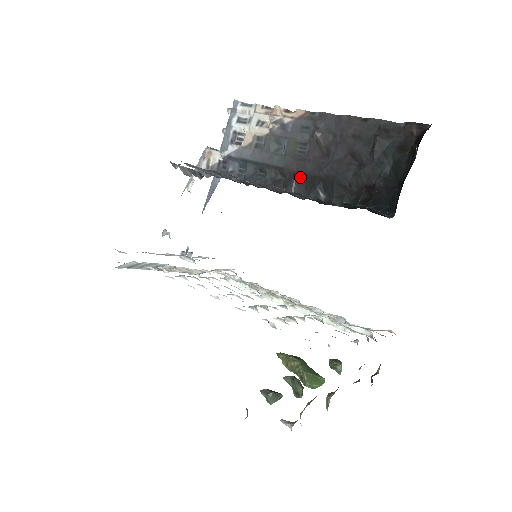
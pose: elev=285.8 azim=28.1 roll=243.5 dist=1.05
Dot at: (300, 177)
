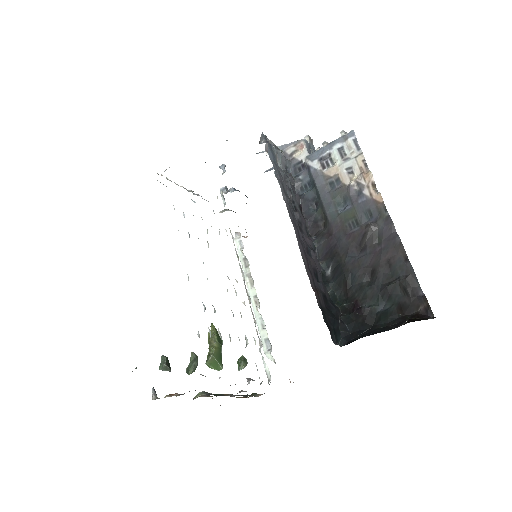
Dot at: (331, 242)
